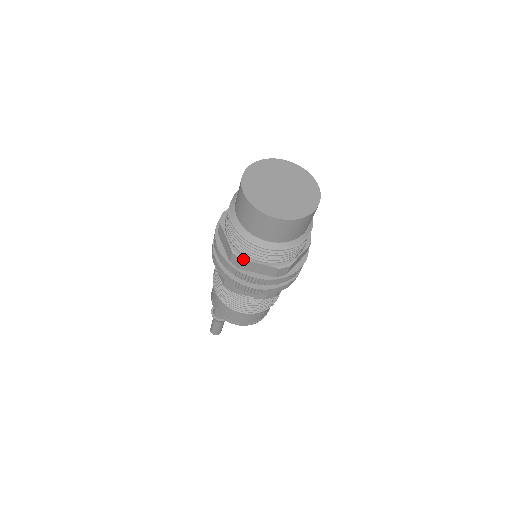
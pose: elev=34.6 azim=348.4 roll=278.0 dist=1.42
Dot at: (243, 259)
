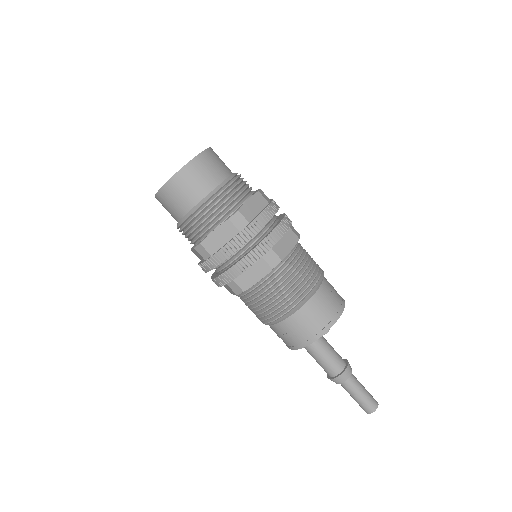
Dot at: (238, 210)
